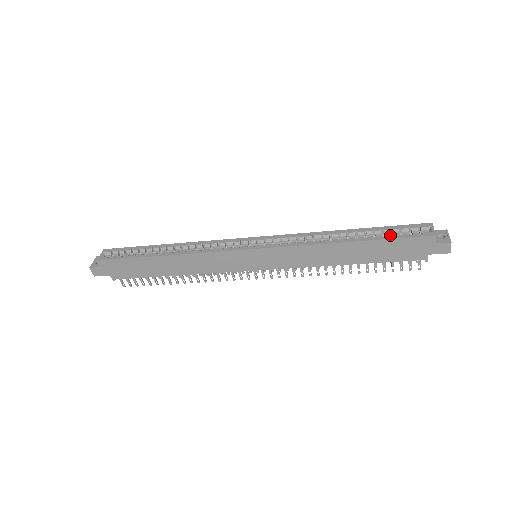
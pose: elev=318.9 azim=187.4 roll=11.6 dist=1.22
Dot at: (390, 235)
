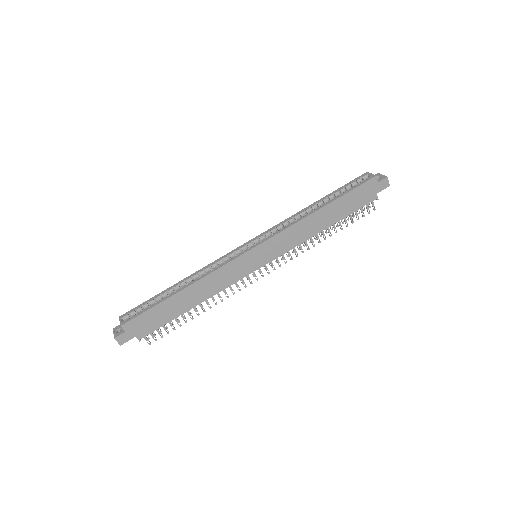
Dot at: (347, 190)
